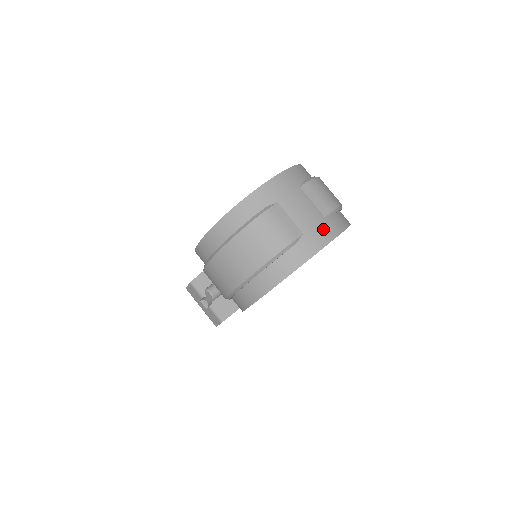
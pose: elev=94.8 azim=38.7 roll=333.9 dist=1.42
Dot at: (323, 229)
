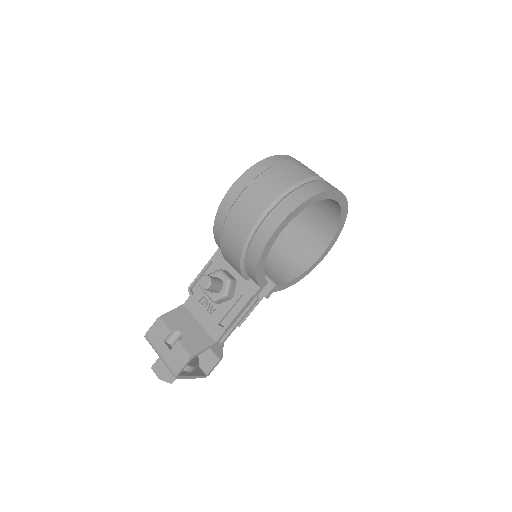
Dot at: occluded
